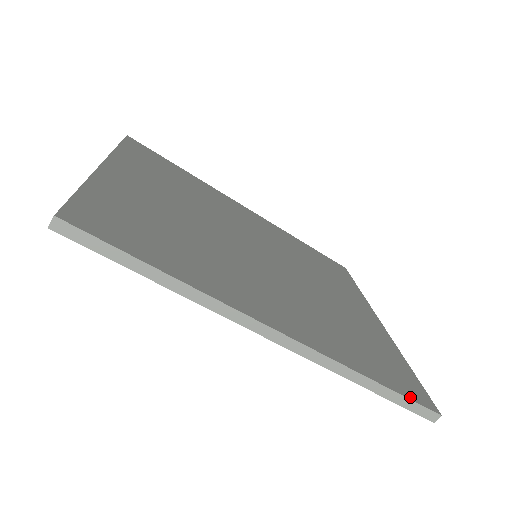
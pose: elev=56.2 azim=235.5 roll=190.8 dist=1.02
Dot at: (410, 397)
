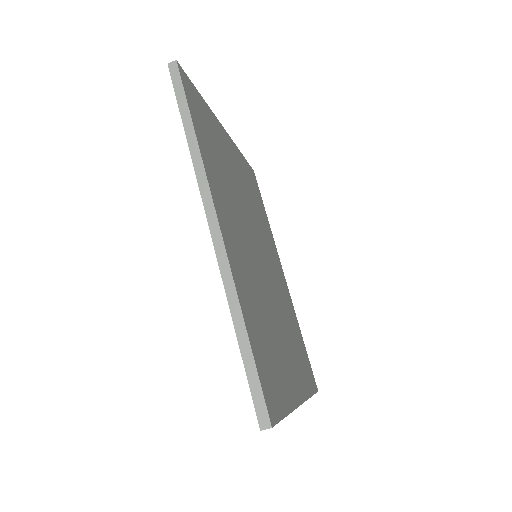
Dot at: (261, 380)
